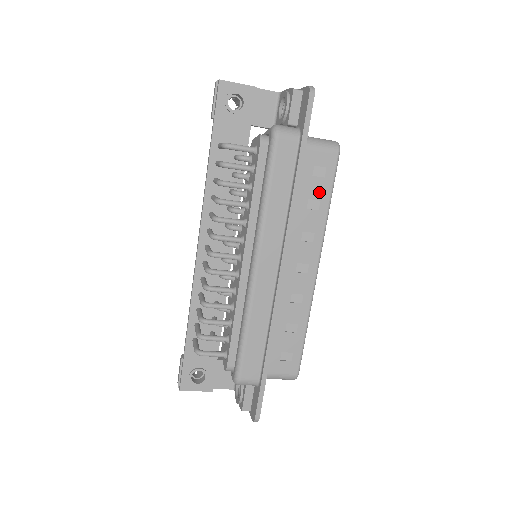
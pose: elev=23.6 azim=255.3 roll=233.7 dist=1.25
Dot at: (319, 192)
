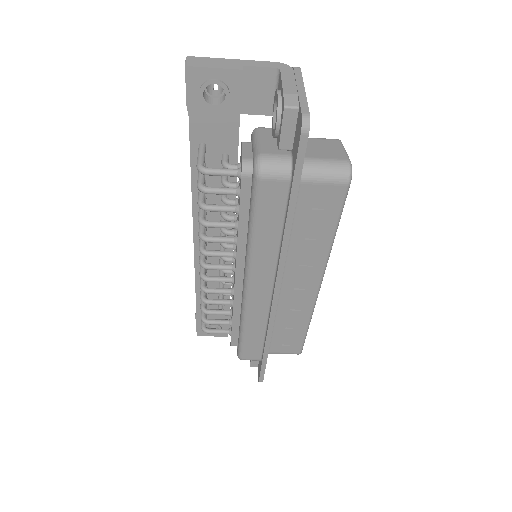
Dot at: (321, 224)
